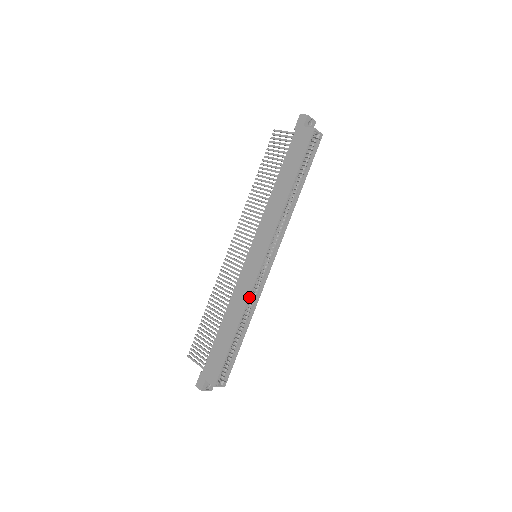
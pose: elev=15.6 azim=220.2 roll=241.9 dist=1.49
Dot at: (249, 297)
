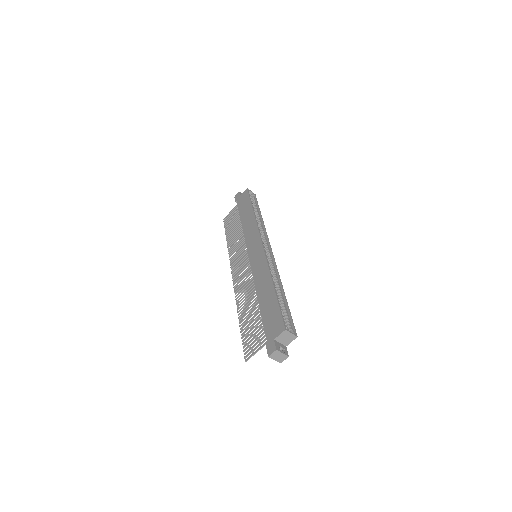
Dot at: (268, 264)
